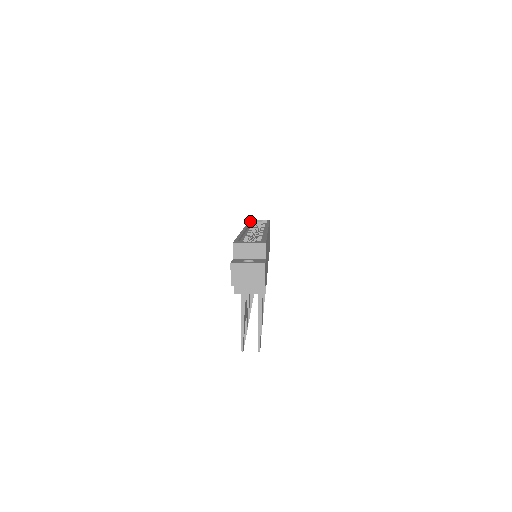
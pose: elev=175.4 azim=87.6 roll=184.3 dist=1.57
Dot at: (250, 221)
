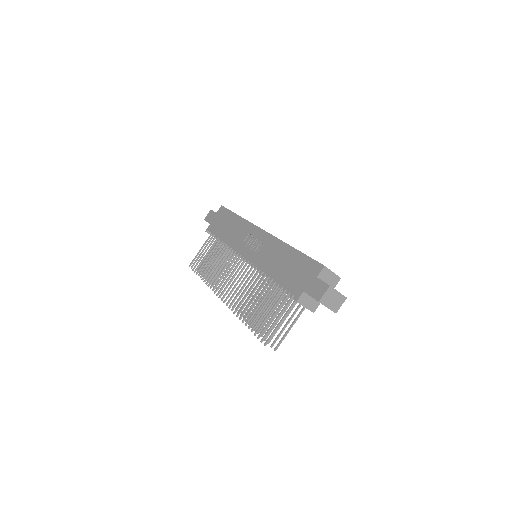
Dot at: (231, 211)
